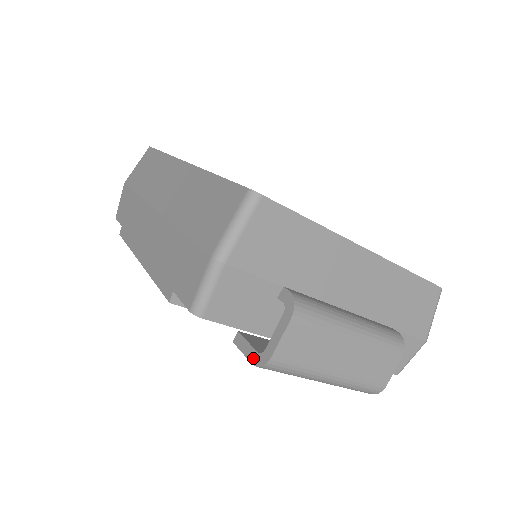
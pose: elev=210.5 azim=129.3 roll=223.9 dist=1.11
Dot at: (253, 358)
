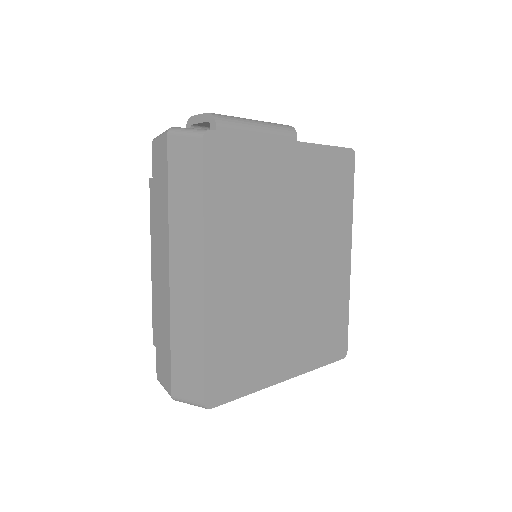
Dot at: occluded
